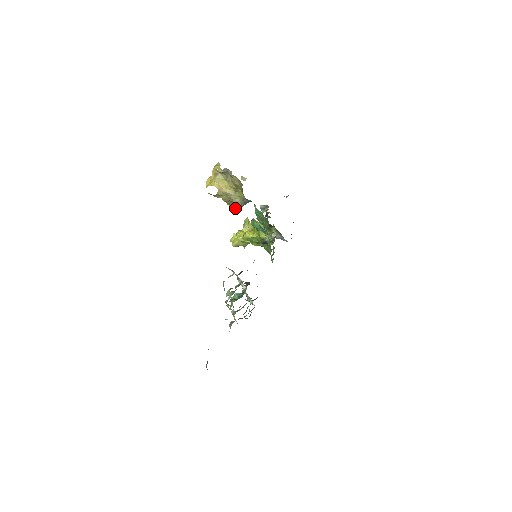
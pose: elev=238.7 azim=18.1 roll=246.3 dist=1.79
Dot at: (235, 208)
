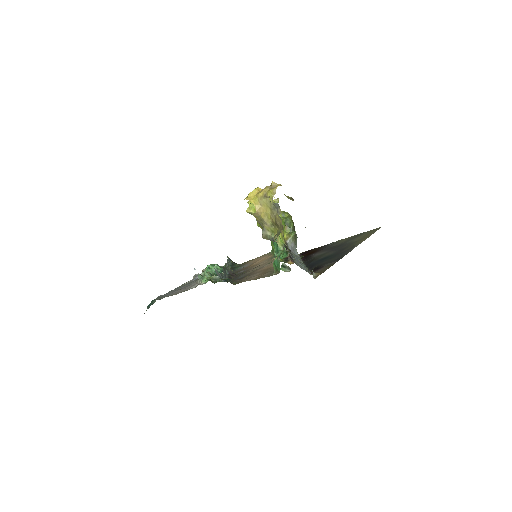
Dot at: (262, 229)
